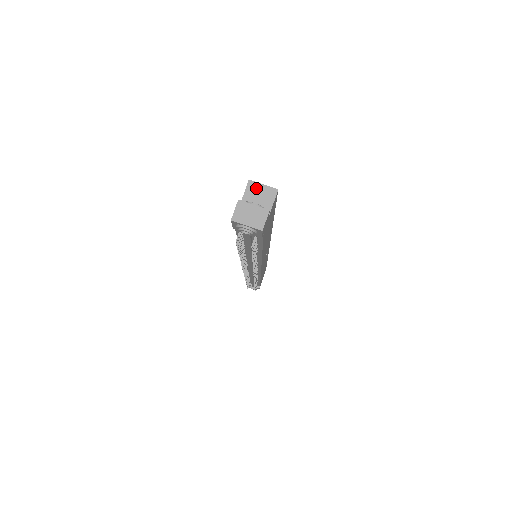
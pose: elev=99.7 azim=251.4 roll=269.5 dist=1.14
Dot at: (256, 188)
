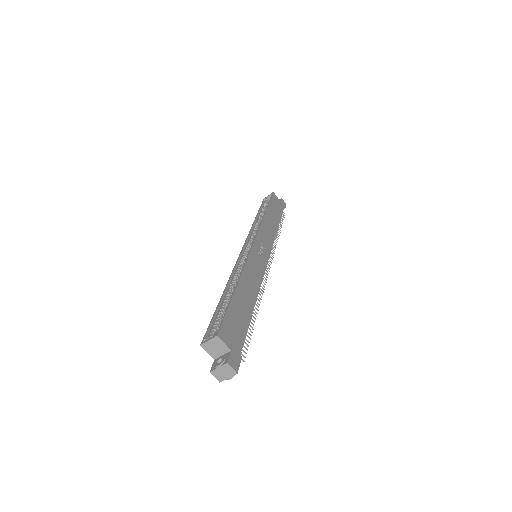
Dot at: (208, 345)
